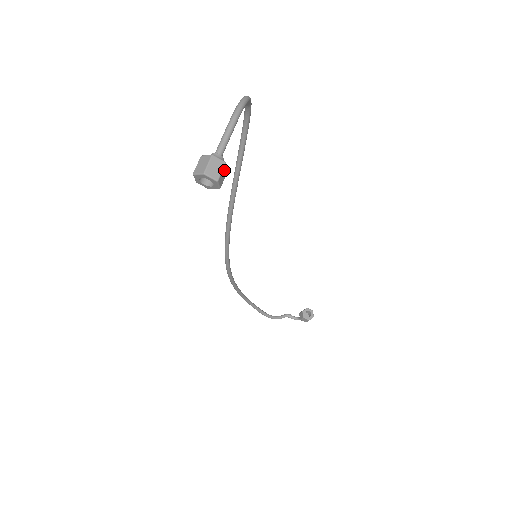
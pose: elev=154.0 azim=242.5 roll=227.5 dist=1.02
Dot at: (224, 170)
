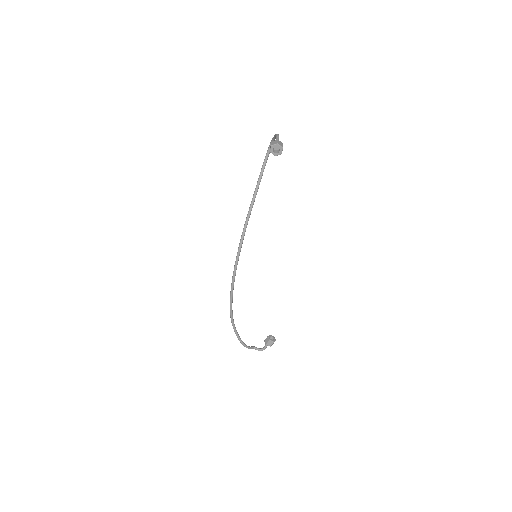
Dot at: occluded
